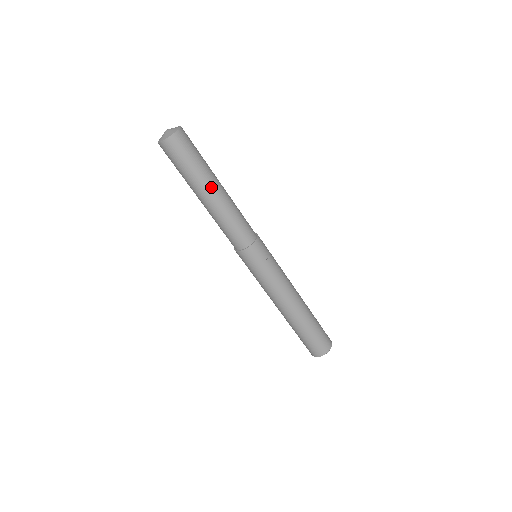
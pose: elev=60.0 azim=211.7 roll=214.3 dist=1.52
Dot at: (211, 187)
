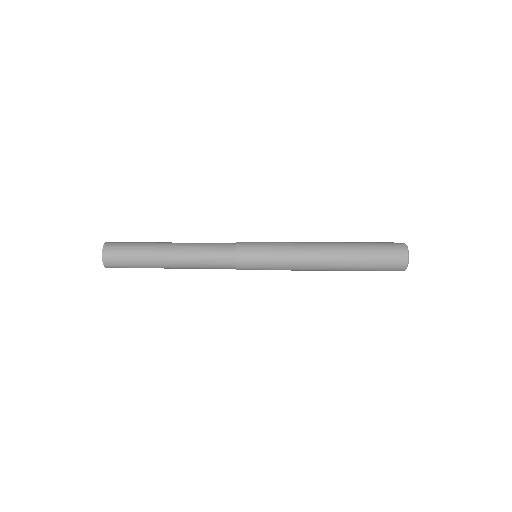
Dot at: (162, 255)
